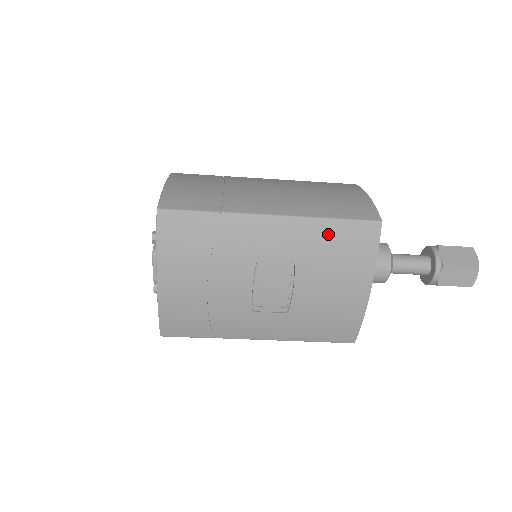
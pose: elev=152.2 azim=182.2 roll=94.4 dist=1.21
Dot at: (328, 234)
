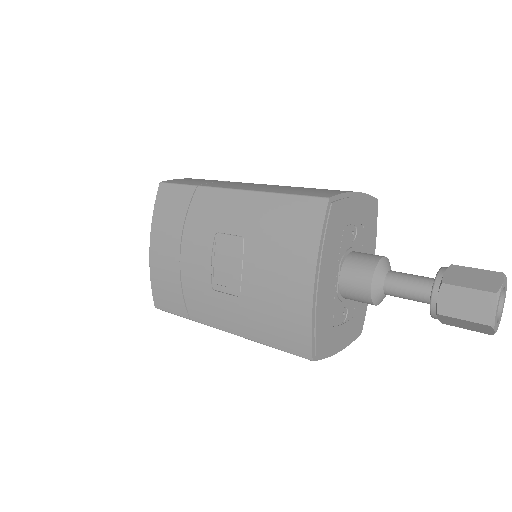
Dot at: (276, 209)
